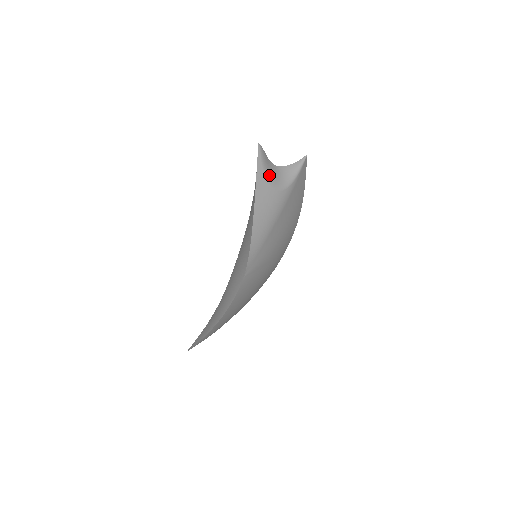
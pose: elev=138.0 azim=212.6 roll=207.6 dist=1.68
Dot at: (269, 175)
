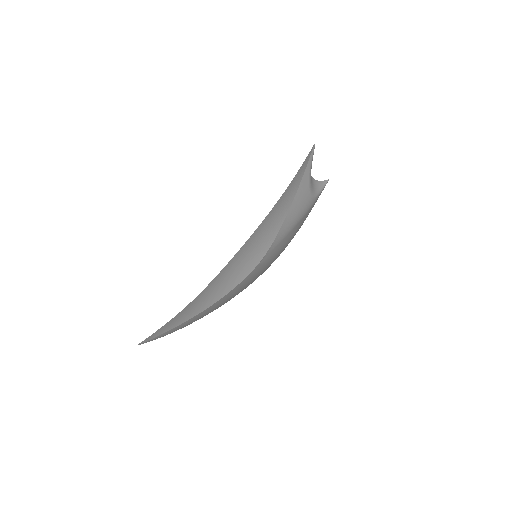
Dot at: (310, 176)
